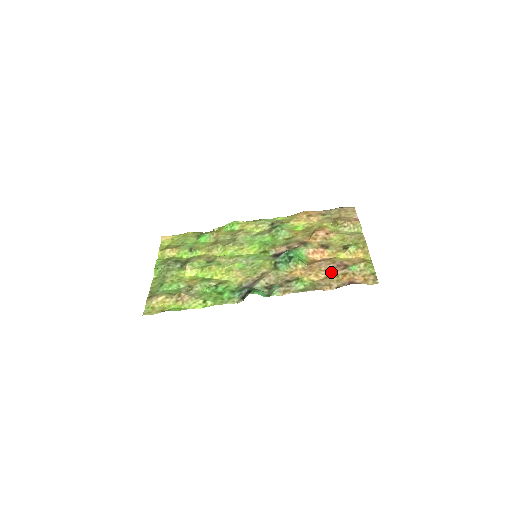
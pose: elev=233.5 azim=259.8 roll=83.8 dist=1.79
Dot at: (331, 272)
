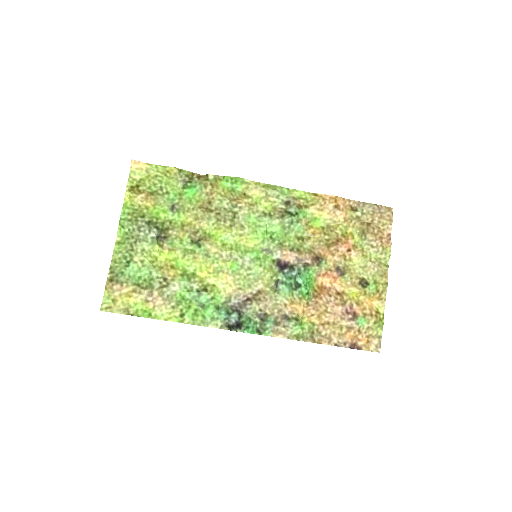
Dot at: (336, 319)
